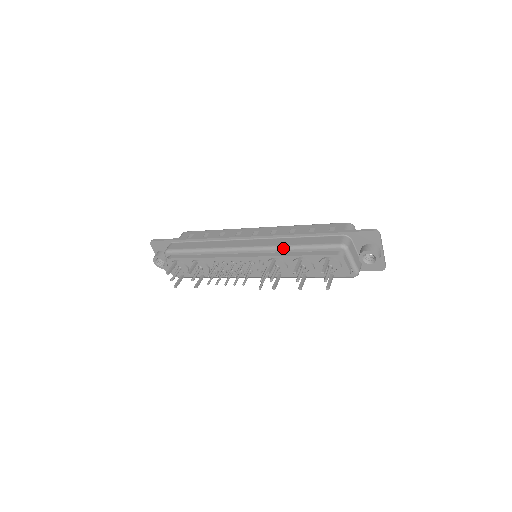
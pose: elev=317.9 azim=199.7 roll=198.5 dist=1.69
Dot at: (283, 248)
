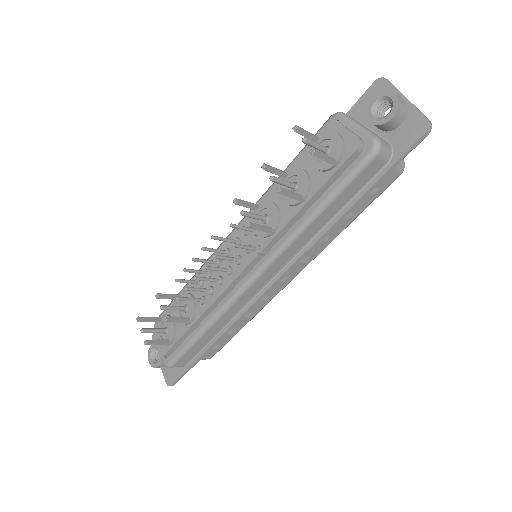
Dot at: (268, 188)
